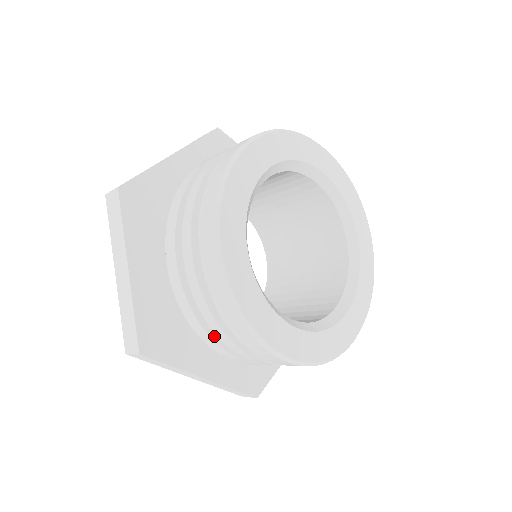
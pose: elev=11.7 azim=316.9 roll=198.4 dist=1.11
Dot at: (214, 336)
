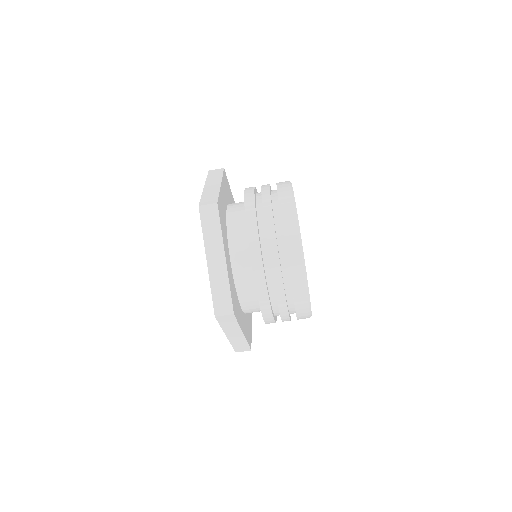
Dot at: occluded
